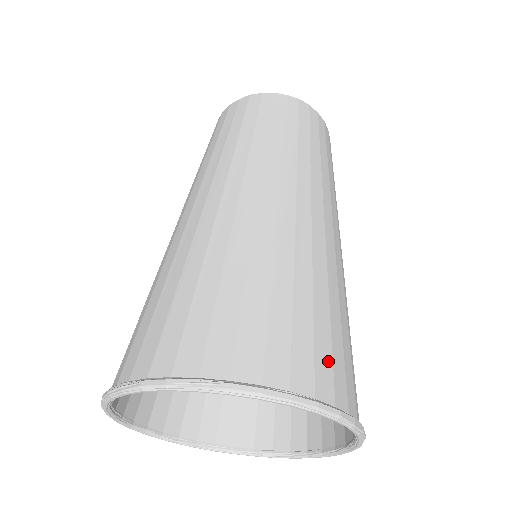
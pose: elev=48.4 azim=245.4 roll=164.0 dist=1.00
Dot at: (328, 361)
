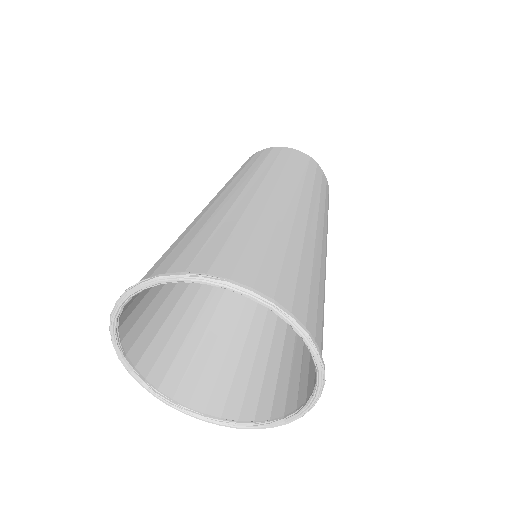
Dot at: (305, 302)
